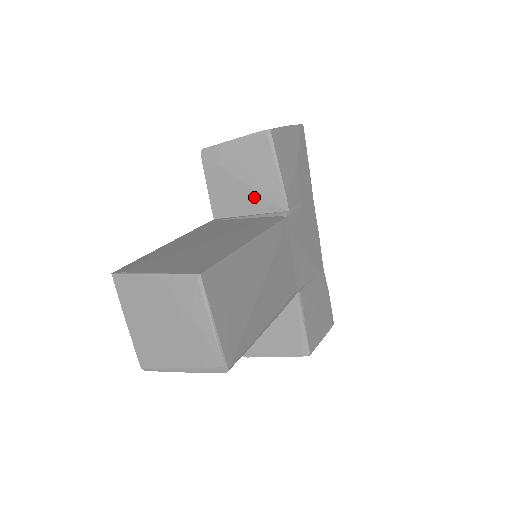
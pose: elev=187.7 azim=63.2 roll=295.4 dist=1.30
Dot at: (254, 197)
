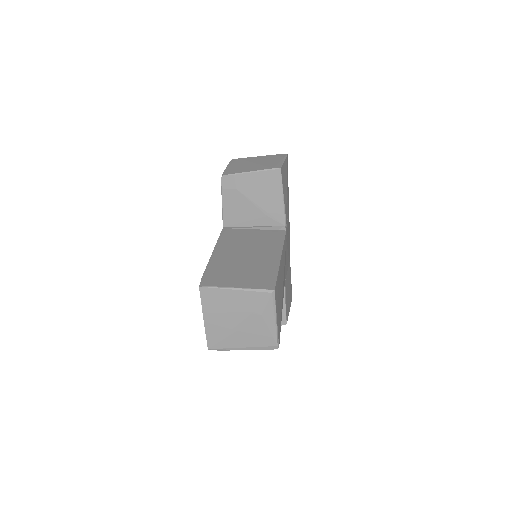
Dot at: (261, 214)
